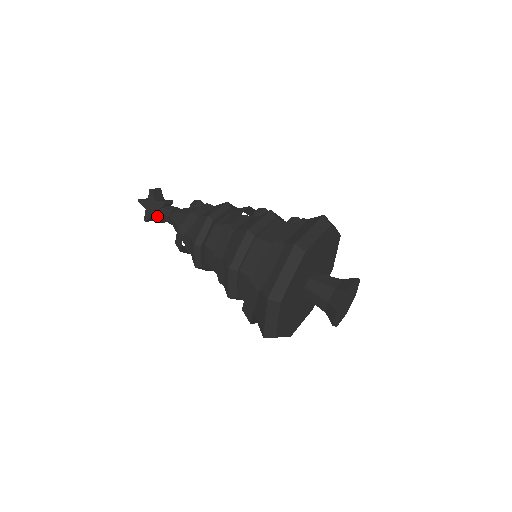
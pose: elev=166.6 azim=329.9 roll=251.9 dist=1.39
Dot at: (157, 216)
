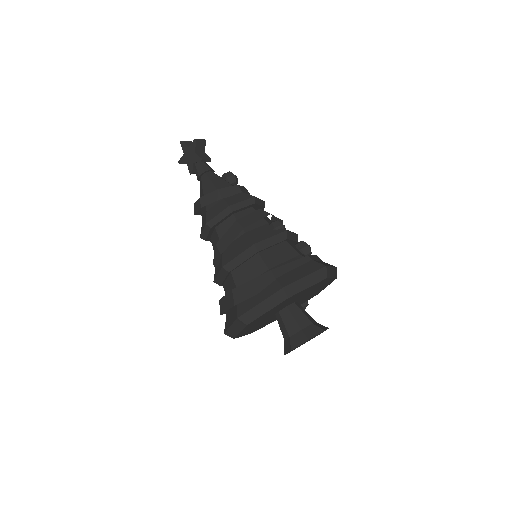
Dot at: (191, 167)
